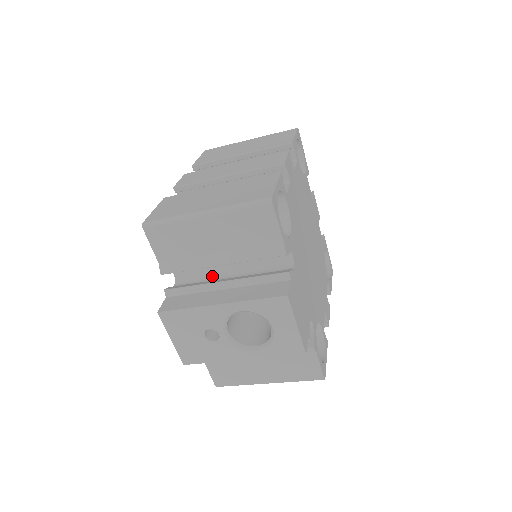
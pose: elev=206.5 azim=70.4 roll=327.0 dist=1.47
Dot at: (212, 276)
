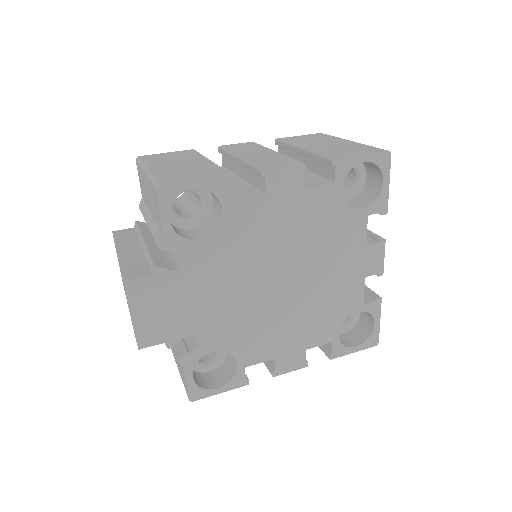
Dot at: occluded
